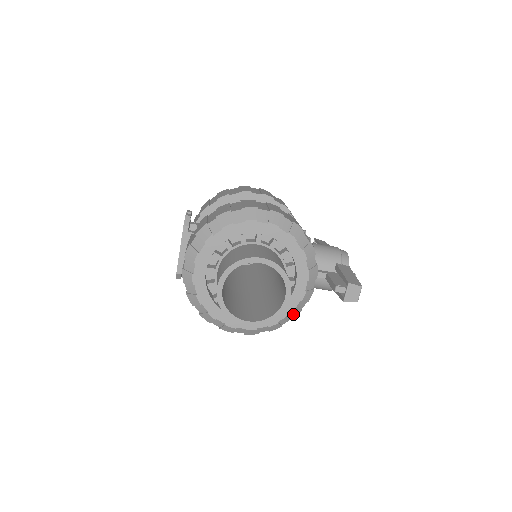
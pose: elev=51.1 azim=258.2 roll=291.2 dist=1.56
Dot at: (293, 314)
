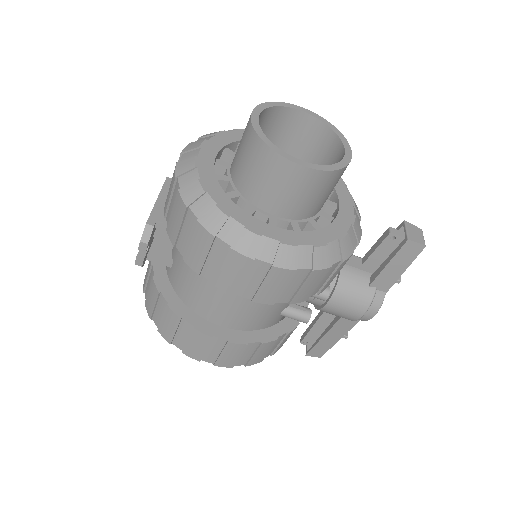
Dot at: (345, 244)
